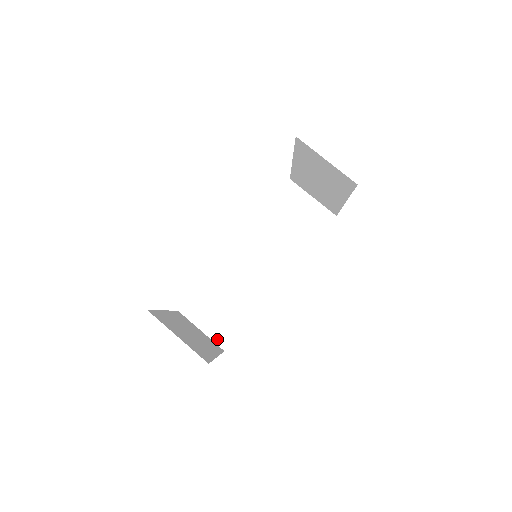
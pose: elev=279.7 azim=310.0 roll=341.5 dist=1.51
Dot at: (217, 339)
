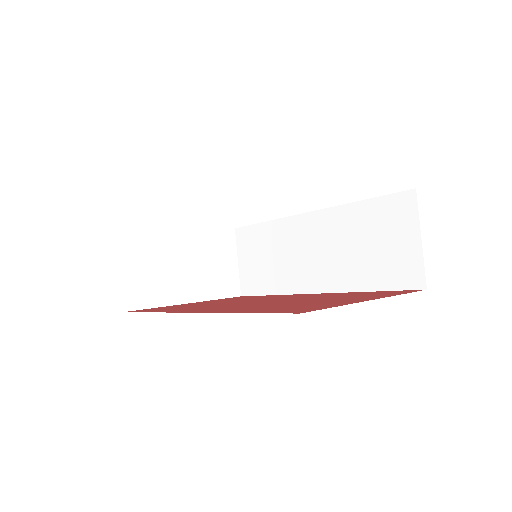
Dot at: (243, 281)
